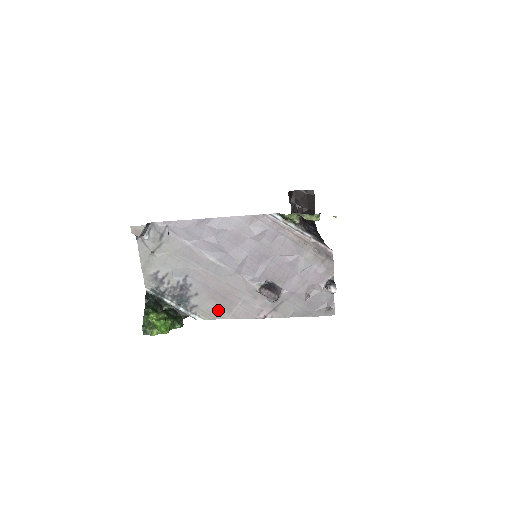
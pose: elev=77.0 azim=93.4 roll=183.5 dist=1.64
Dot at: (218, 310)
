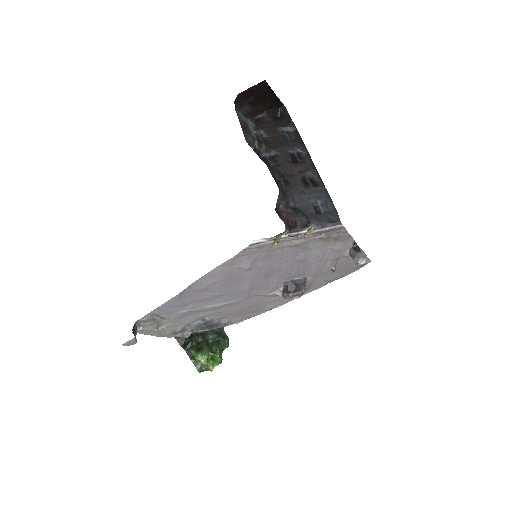
Dot at: (251, 314)
